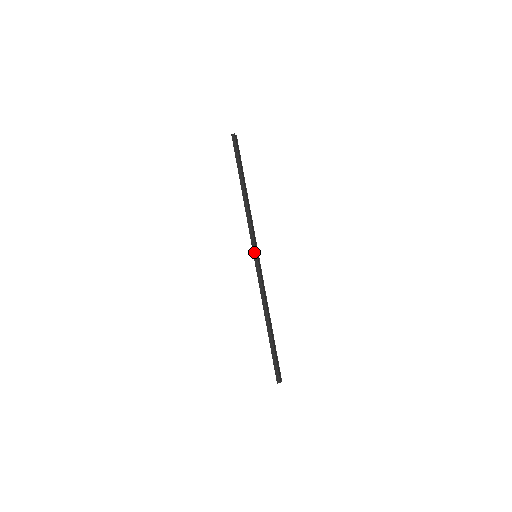
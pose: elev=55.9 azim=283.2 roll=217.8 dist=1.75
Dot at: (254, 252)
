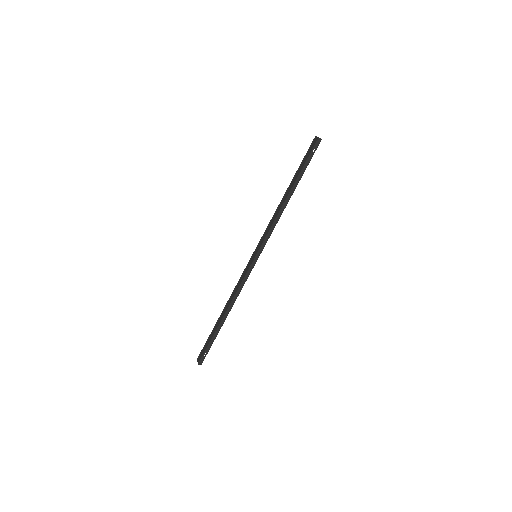
Dot at: (258, 253)
